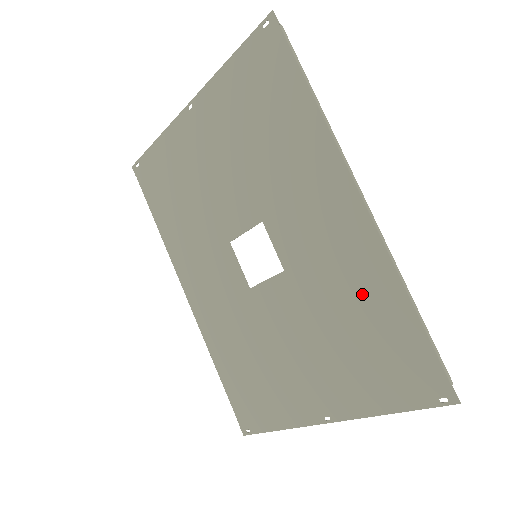
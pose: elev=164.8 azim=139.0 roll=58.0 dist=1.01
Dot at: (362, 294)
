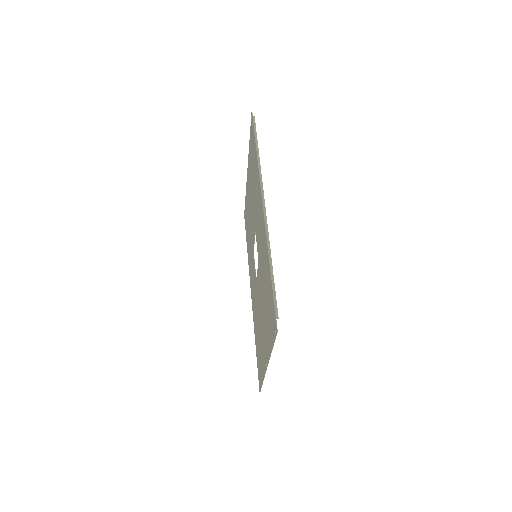
Dot at: (265, 266)
